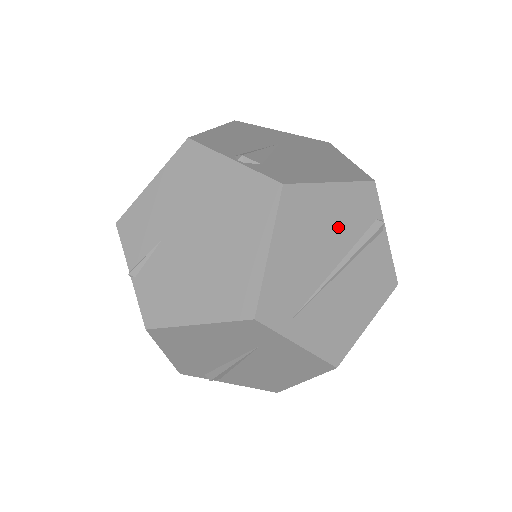
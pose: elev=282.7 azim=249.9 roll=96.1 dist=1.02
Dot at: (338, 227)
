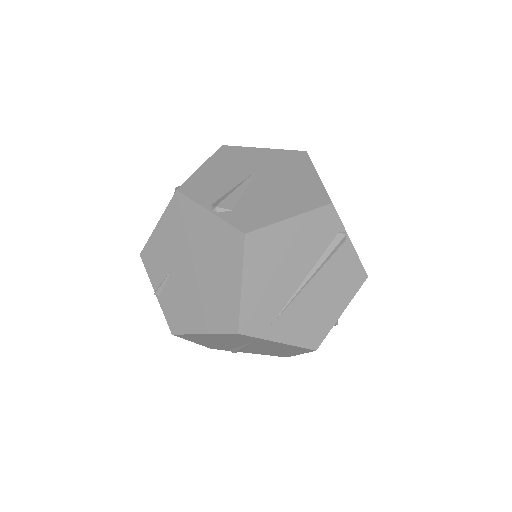
Dot at: (301, 250)
